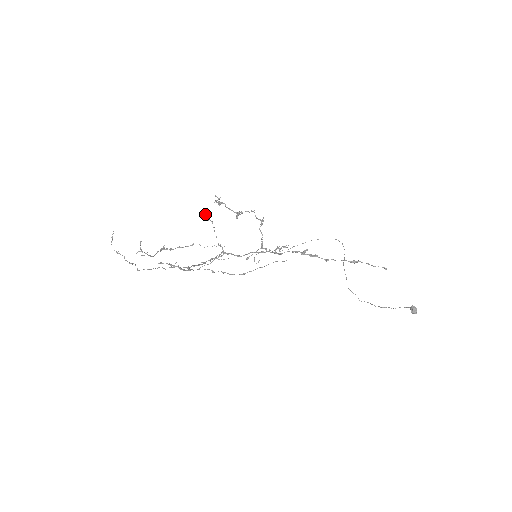
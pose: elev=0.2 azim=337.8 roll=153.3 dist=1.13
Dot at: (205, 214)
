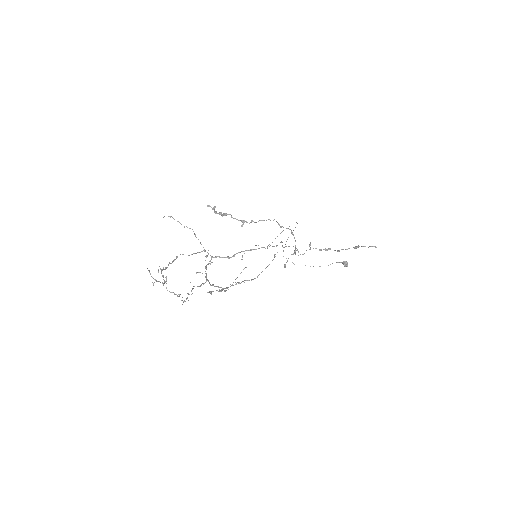
Dot at: occluded
